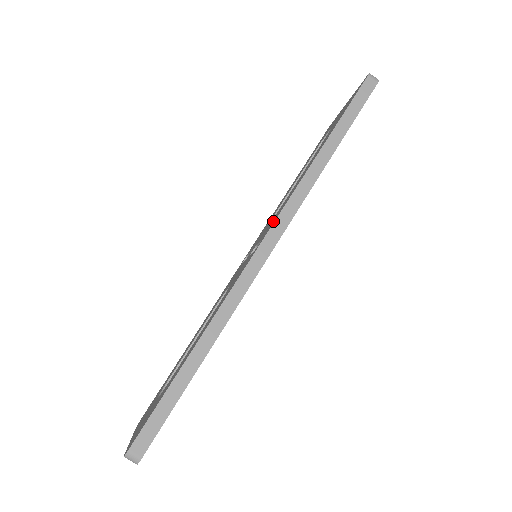
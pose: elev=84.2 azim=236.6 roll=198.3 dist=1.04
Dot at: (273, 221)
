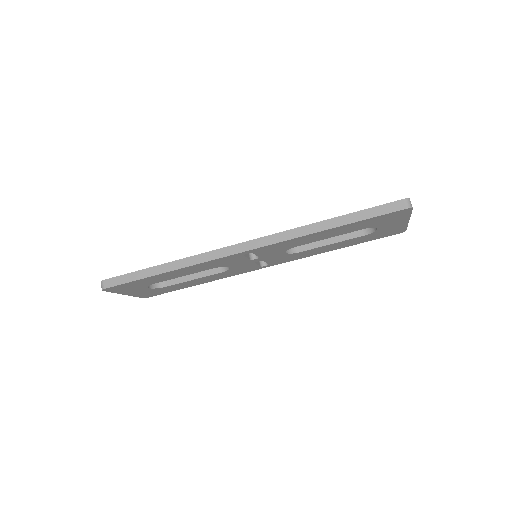
Dot at: occluded
